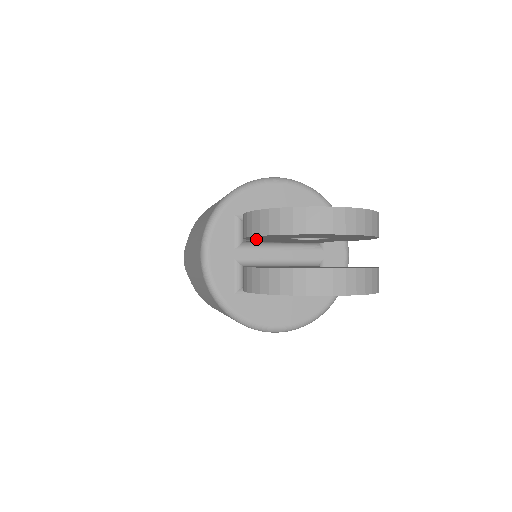
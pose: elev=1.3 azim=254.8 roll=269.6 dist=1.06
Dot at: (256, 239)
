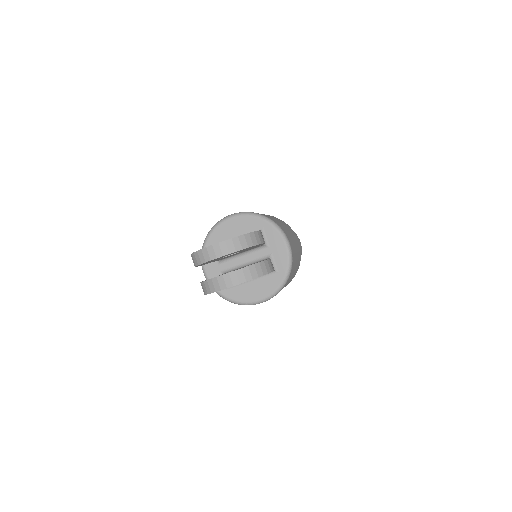
Dot at: occluded
